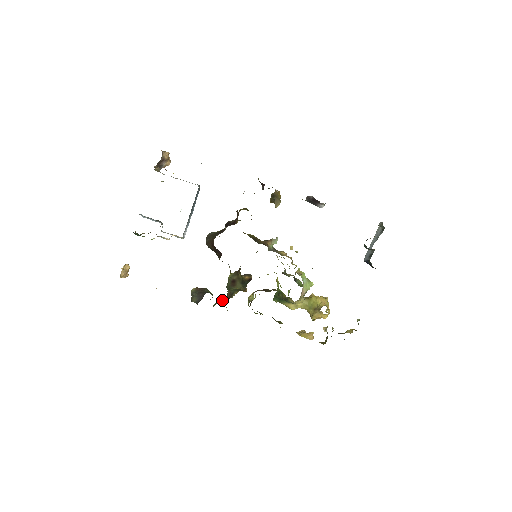
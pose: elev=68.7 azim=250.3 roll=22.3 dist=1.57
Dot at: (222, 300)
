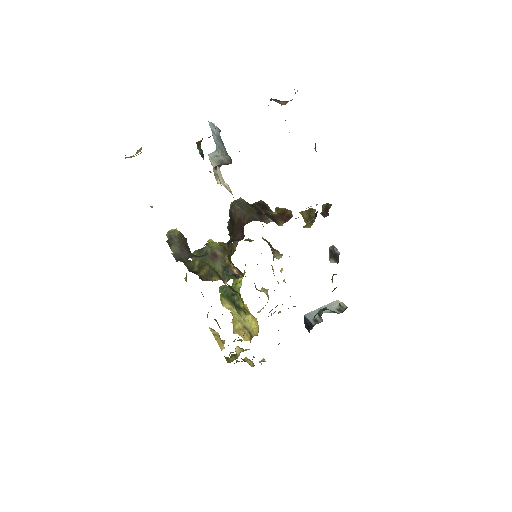
Dot at: (189, 262)
